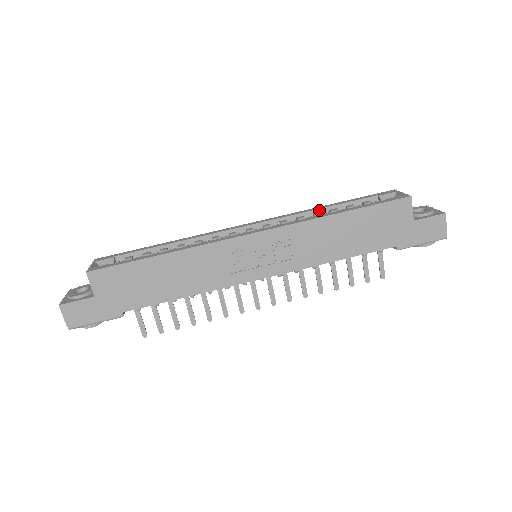
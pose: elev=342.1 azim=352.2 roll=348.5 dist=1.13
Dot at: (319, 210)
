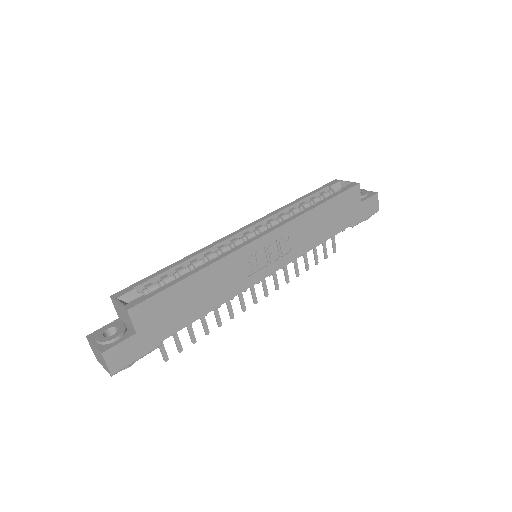
Dot at: (293, 206)
